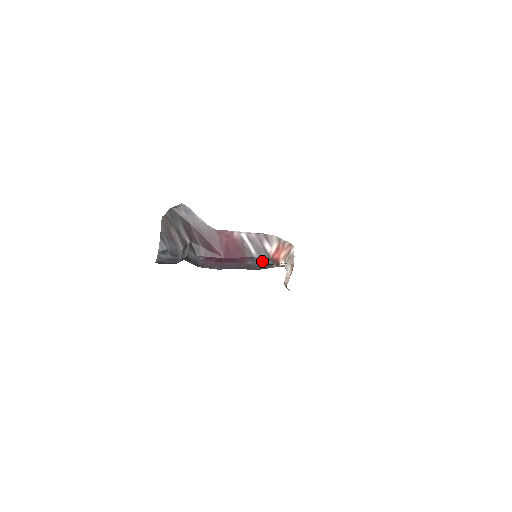
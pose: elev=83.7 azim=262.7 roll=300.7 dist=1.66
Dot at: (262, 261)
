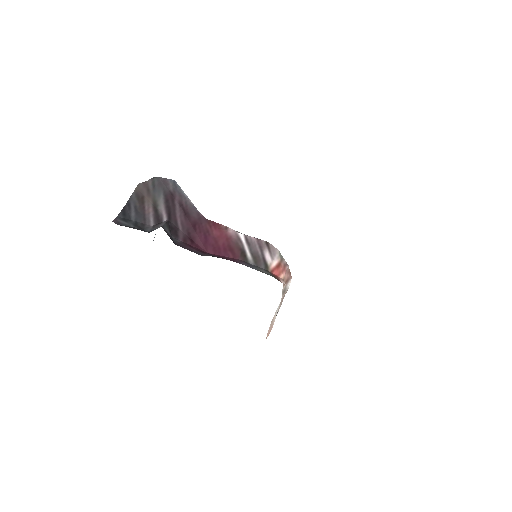
Dot at: (260, 269)
